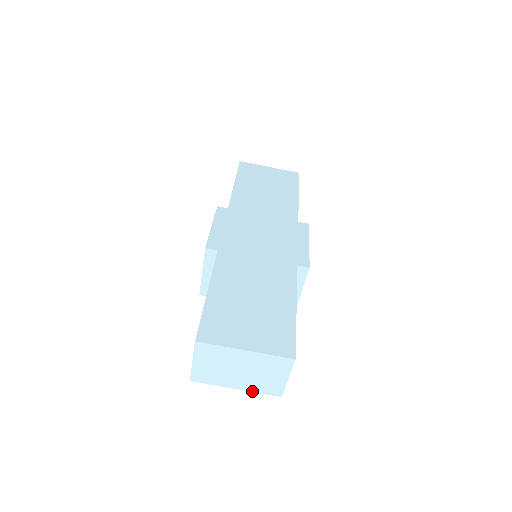
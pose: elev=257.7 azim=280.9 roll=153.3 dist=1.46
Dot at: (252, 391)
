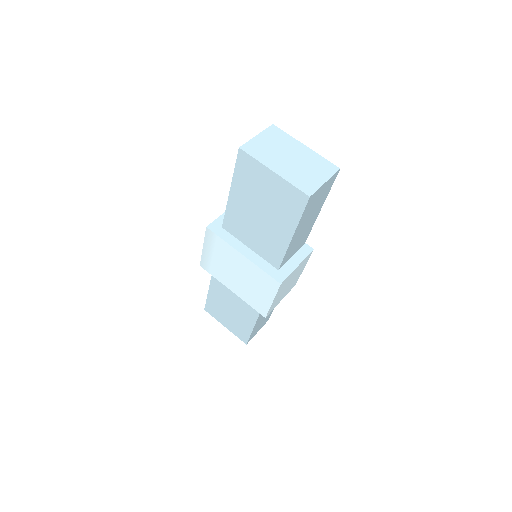
Dot at: (286, 180)
